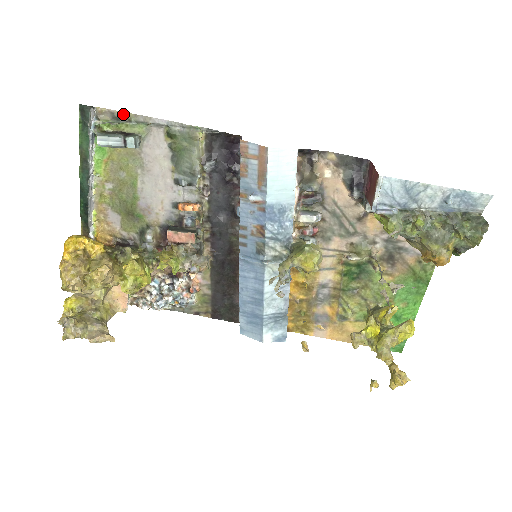
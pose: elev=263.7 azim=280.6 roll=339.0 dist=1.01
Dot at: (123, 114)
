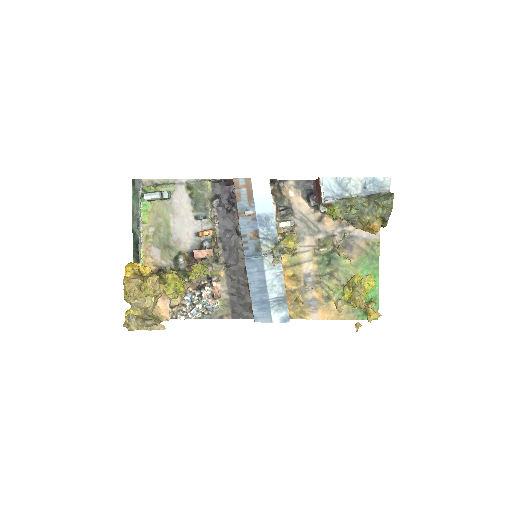
Dot at: (159, 181)
